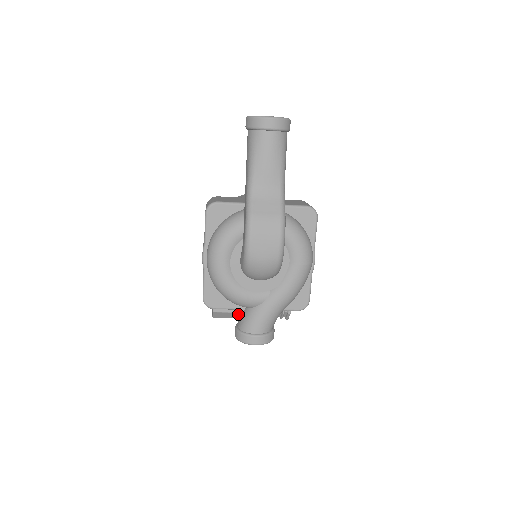
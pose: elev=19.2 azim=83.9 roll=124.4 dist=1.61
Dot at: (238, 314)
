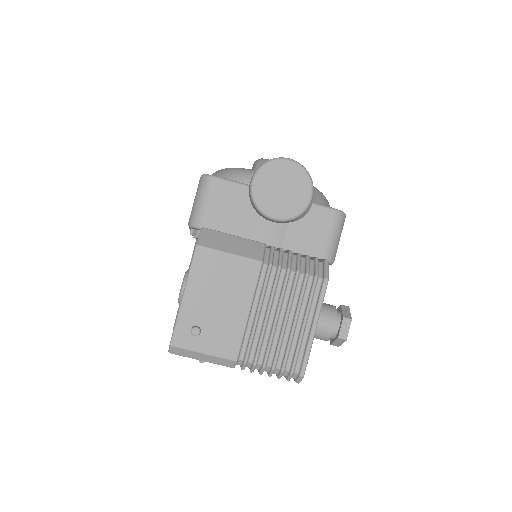
Dot at: (242, 243)
